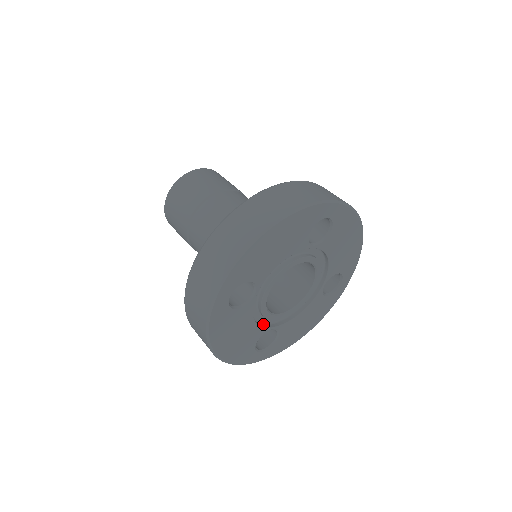
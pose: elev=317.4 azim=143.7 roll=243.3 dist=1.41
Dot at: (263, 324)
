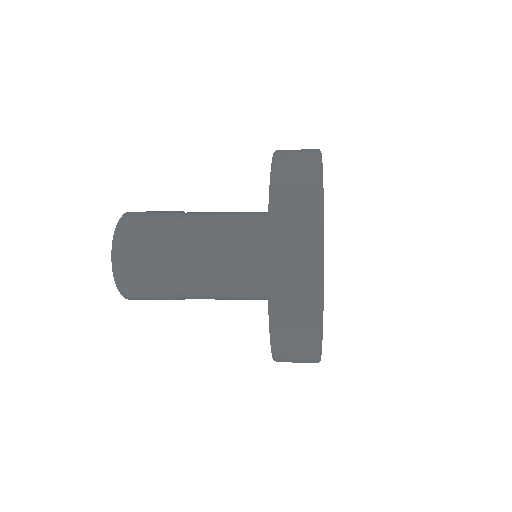
Dot at: occluded
